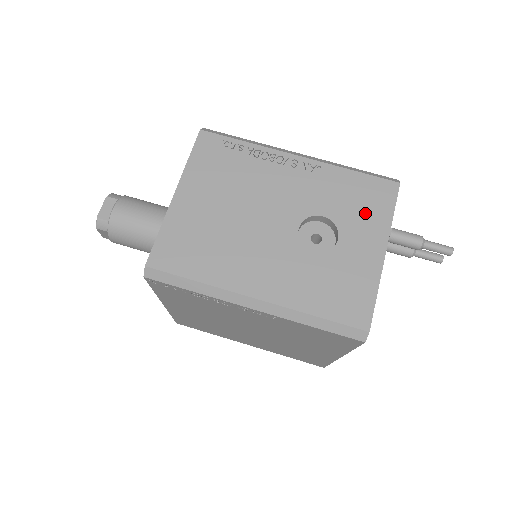
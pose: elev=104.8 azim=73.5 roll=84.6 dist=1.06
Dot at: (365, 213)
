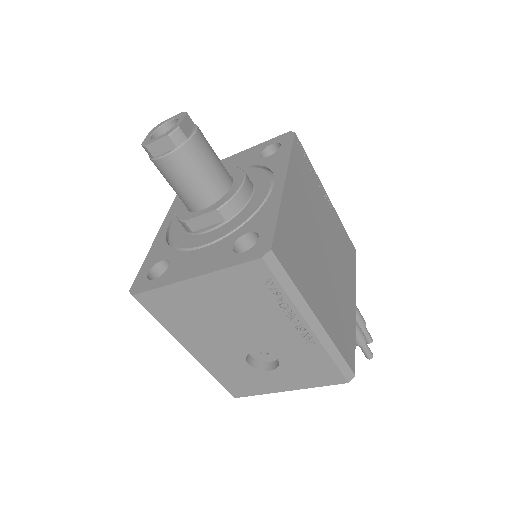
Dot at: (304, 375)
